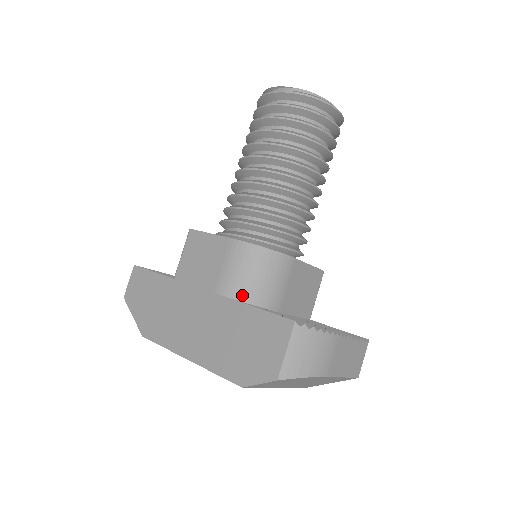
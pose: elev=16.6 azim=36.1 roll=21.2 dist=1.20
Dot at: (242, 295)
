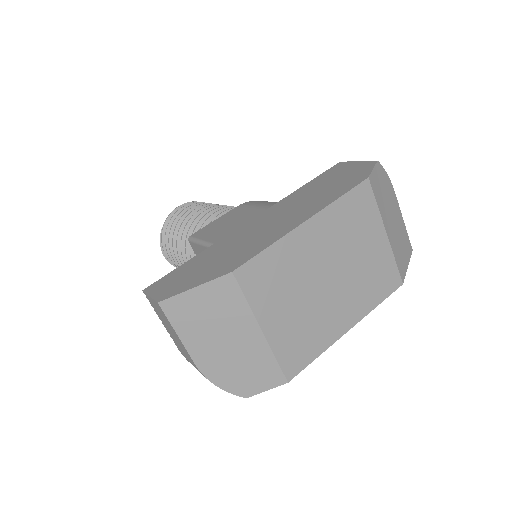
Dot at: occluded
